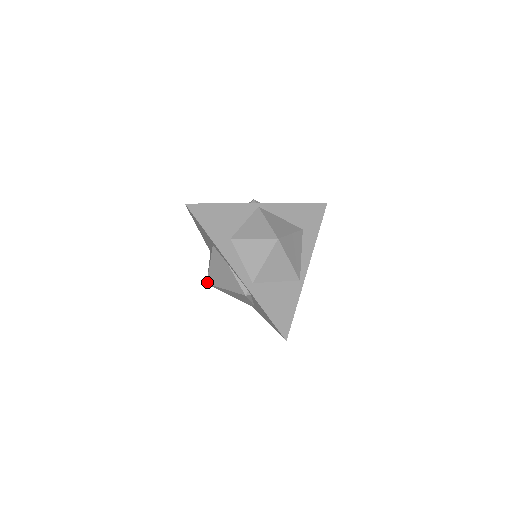
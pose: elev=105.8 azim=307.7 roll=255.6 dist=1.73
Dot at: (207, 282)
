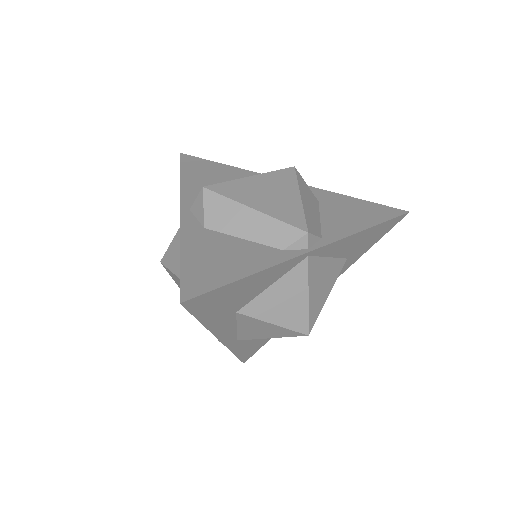
Dot at: (162, 264)
